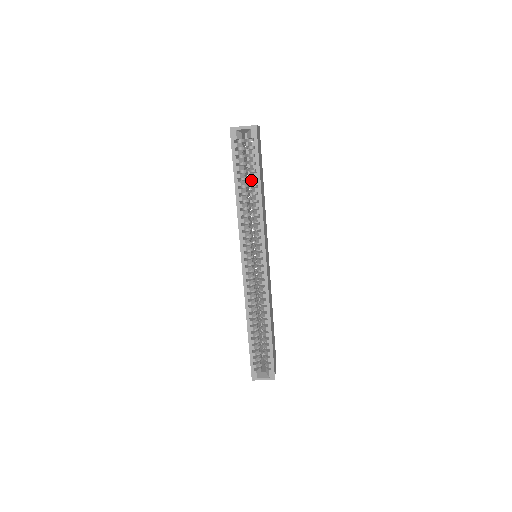
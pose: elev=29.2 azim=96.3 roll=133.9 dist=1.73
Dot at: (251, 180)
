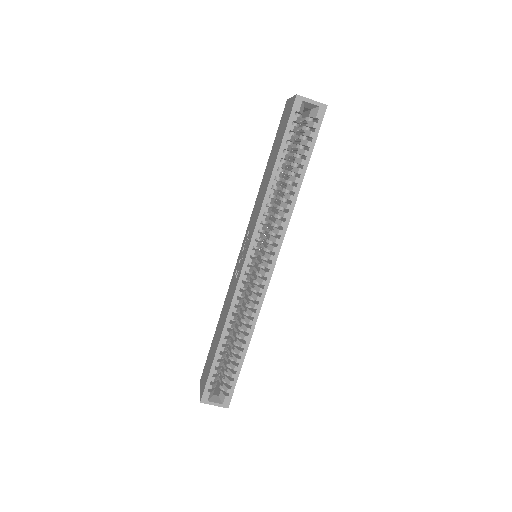
Dot at: (293, 166)
